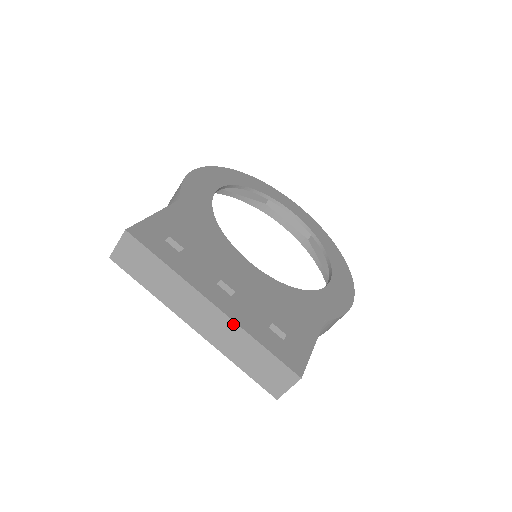
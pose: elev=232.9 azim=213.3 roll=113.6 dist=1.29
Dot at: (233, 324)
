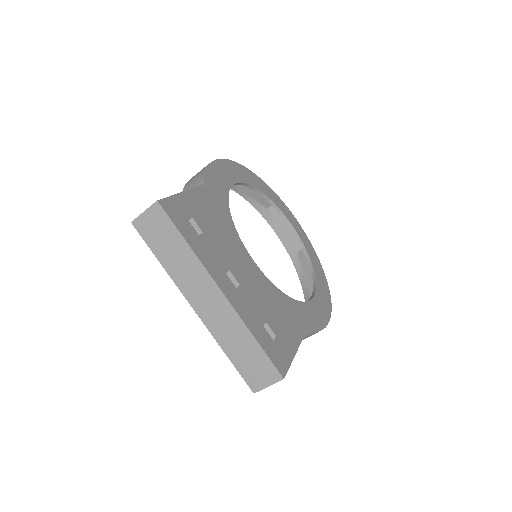
Dot at: (235, 314)
